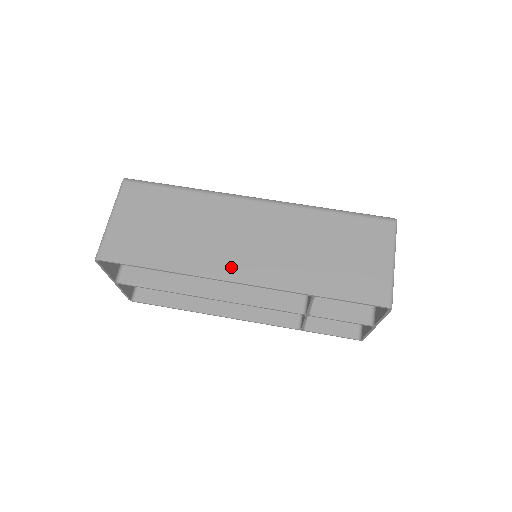
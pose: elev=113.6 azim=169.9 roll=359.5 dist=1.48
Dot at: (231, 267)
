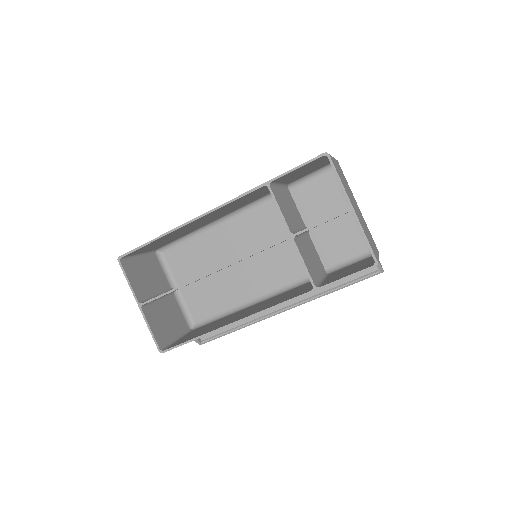
Dot at: occluded
